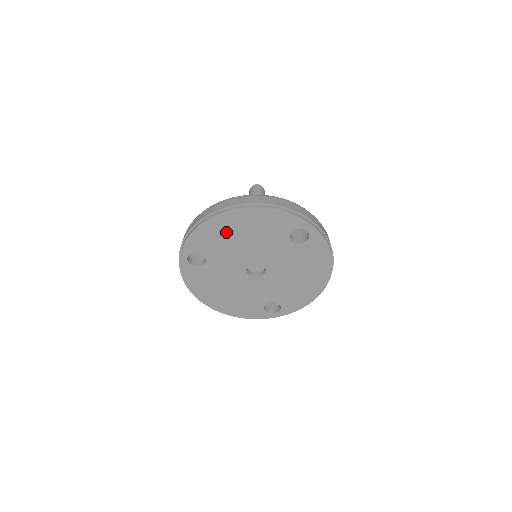
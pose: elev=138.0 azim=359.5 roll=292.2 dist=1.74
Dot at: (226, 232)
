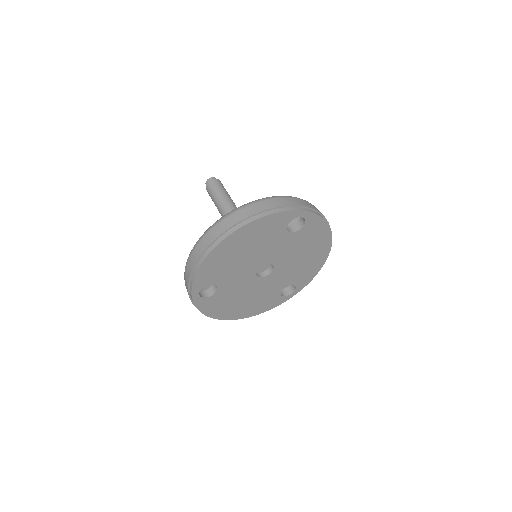
Dot at: (228, 256)
